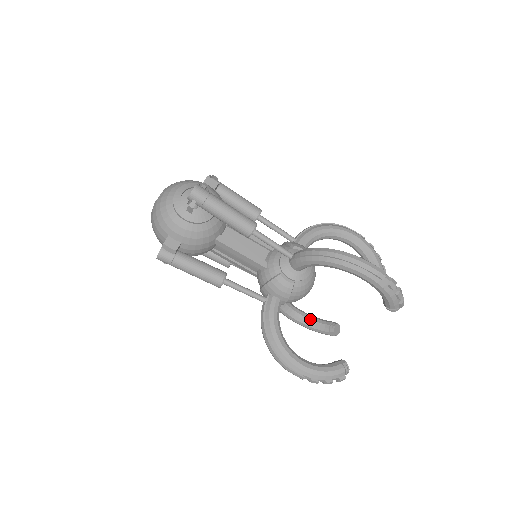
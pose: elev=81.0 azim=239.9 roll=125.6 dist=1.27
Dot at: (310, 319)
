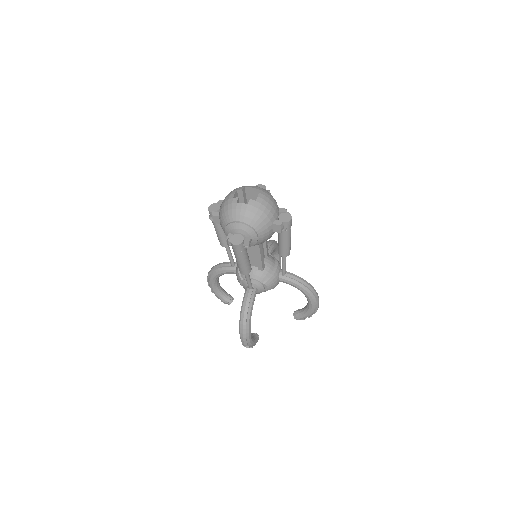
Dot at: occluded
